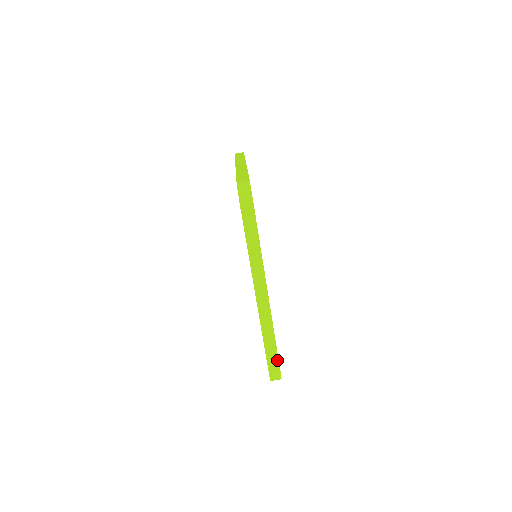
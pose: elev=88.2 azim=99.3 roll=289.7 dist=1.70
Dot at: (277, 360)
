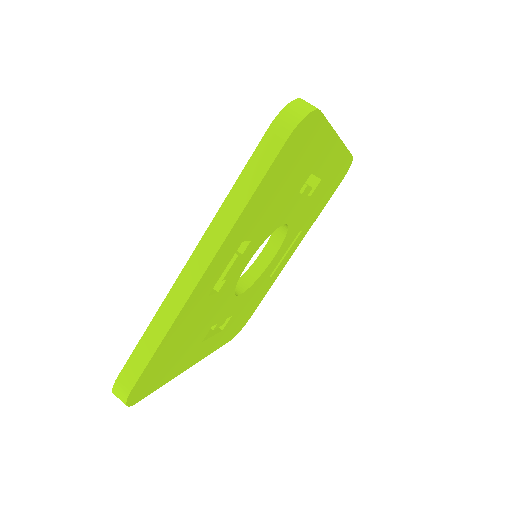
Dot at: (140, 372)
